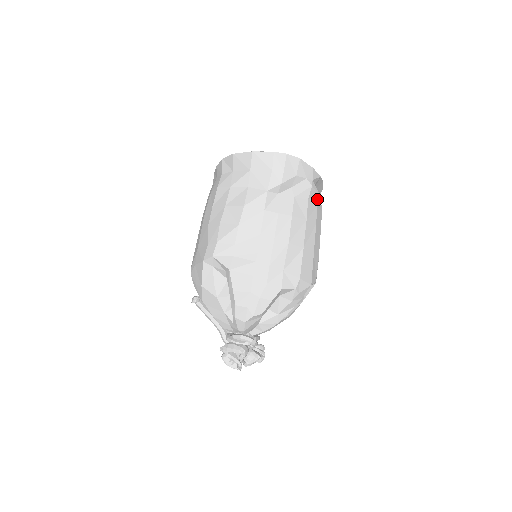
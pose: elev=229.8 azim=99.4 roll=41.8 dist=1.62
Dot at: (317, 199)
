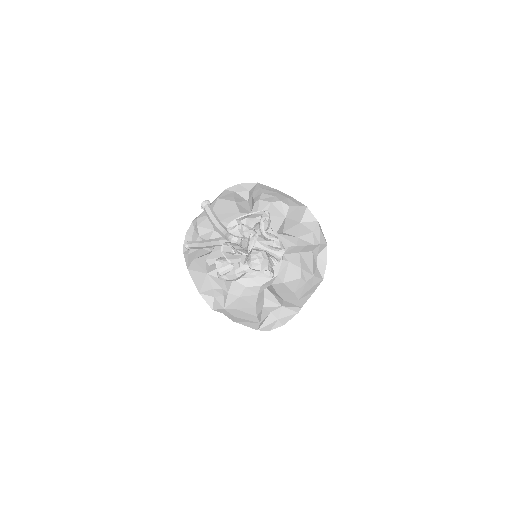
Dot at: occluded
